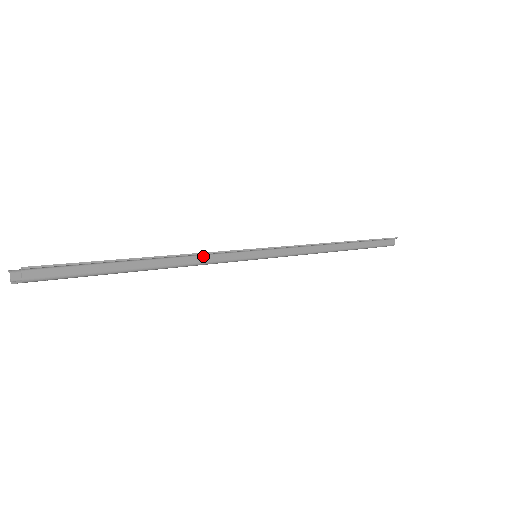
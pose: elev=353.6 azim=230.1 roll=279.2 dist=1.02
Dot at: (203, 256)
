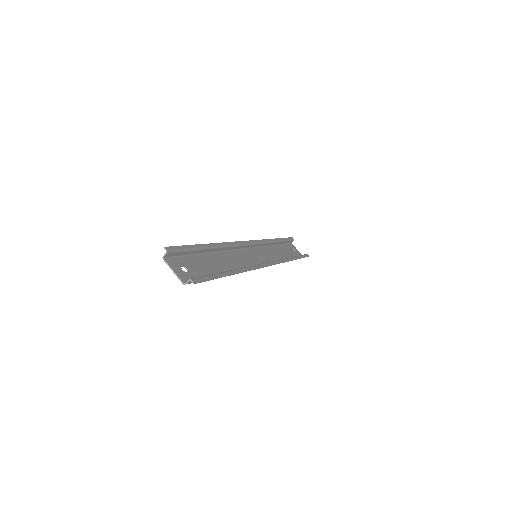
Dot at: (246, 268)
